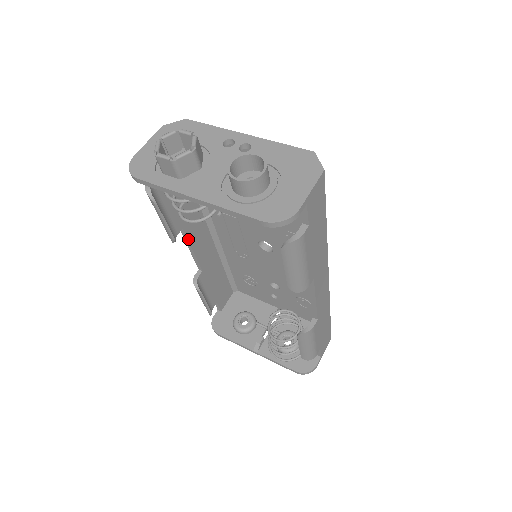
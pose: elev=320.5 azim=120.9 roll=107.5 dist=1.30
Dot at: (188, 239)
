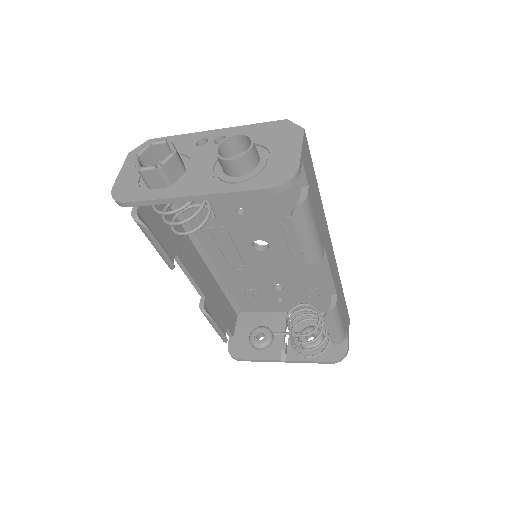
Dot at: (184, 265)
